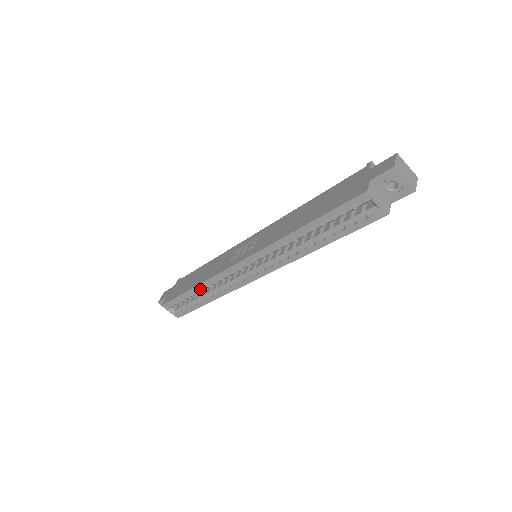
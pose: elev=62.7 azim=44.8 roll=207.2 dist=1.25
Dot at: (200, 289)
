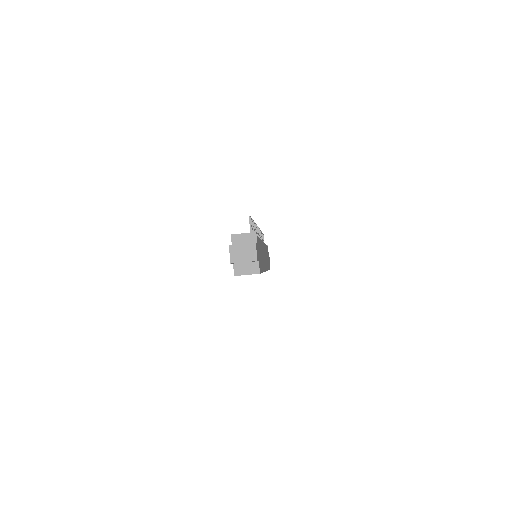
Dot at: occluded
